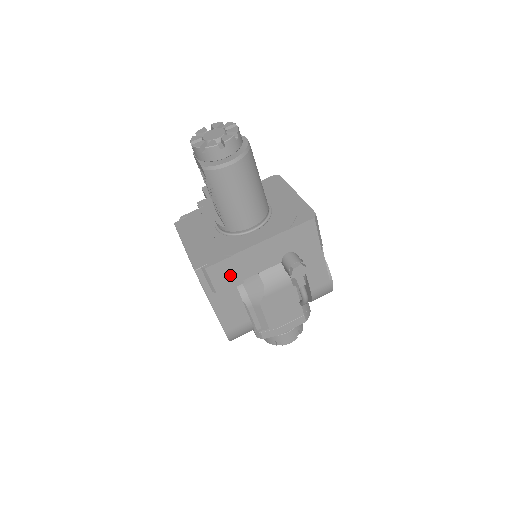
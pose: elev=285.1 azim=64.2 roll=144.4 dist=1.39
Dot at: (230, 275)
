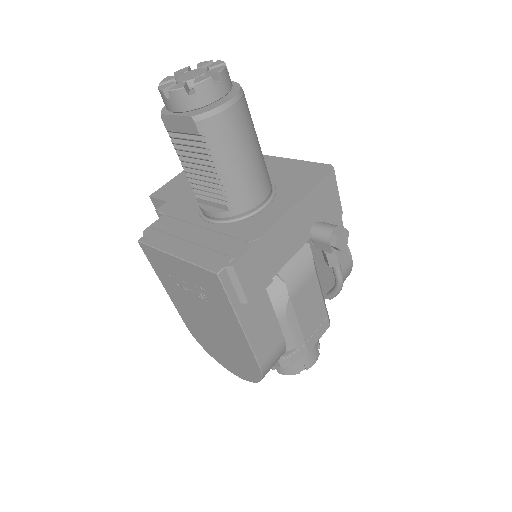
Dot at: (260, 270)
